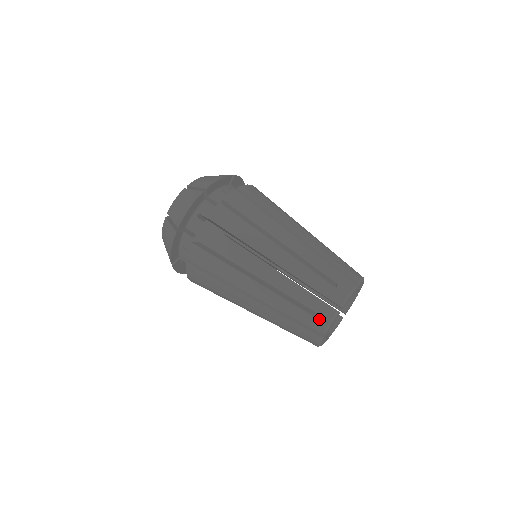
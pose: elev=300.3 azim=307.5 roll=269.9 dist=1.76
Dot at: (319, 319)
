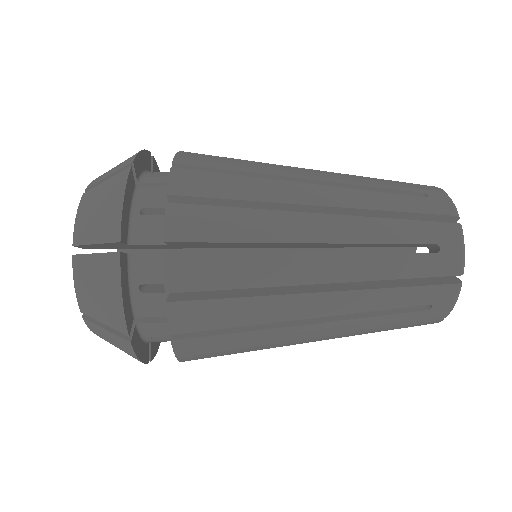
Dot at: (436, 309)
